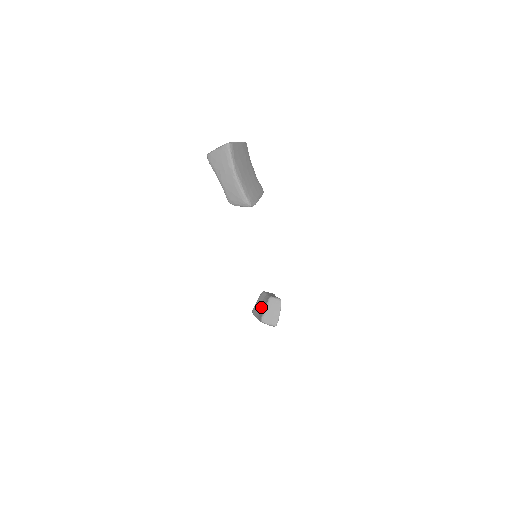
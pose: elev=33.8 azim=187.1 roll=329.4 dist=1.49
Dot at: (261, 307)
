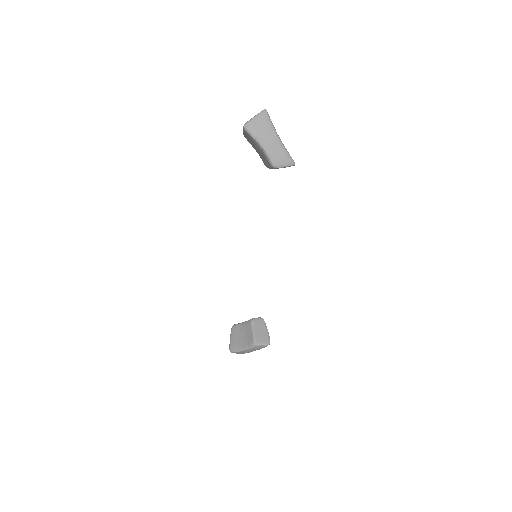
Dot at: (243, 336)
